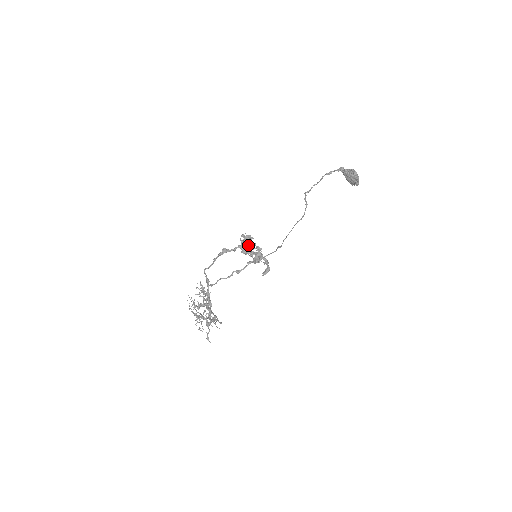
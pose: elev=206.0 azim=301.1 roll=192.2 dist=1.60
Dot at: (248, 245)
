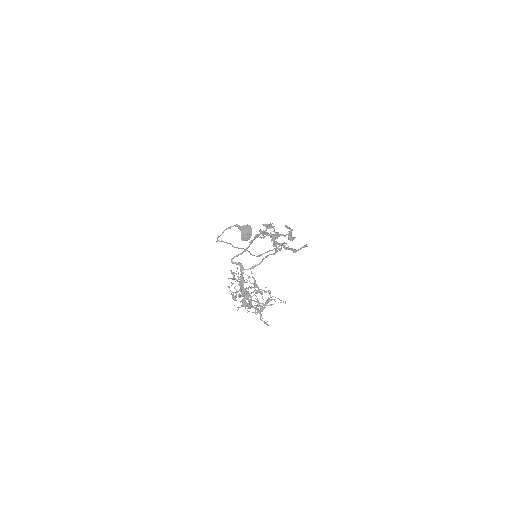
Dot at: (265, 236)
